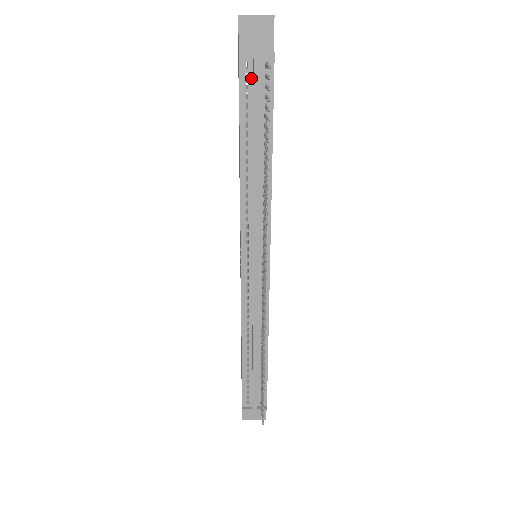
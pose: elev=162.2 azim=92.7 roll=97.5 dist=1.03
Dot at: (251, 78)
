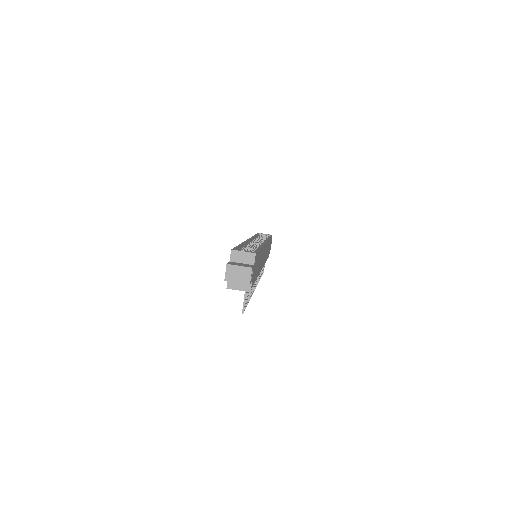
Dot at: occluded
